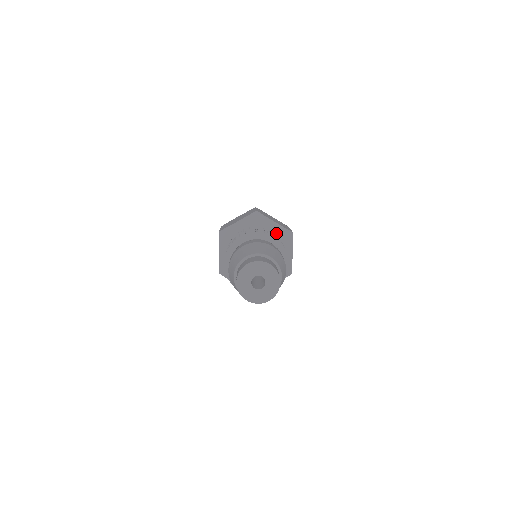
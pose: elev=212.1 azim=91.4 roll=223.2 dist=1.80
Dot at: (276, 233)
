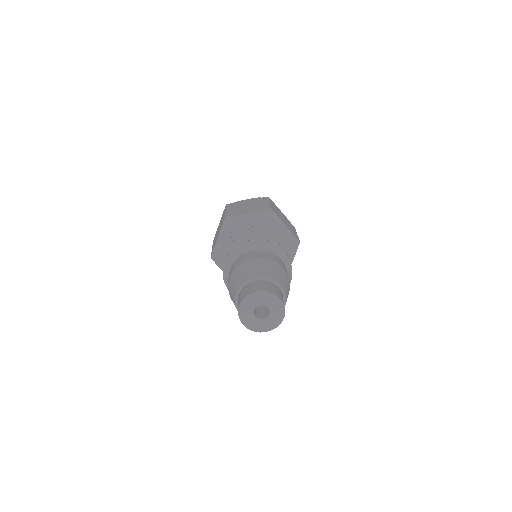
Dot at: (283, 238)
